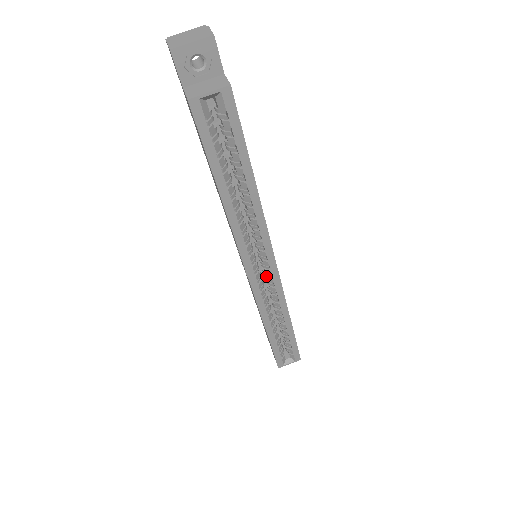
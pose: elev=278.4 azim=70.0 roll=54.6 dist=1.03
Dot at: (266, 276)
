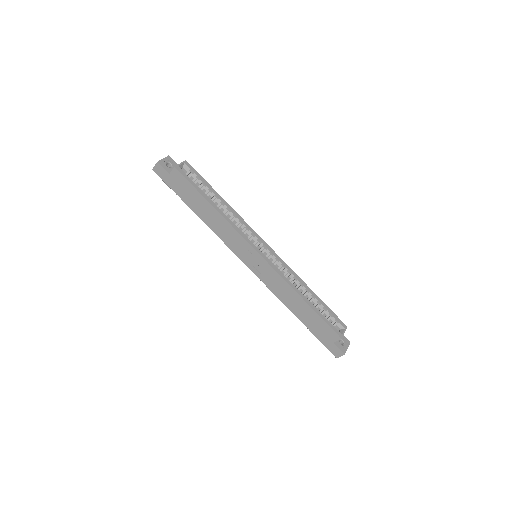
Dot at: (269, 258)
